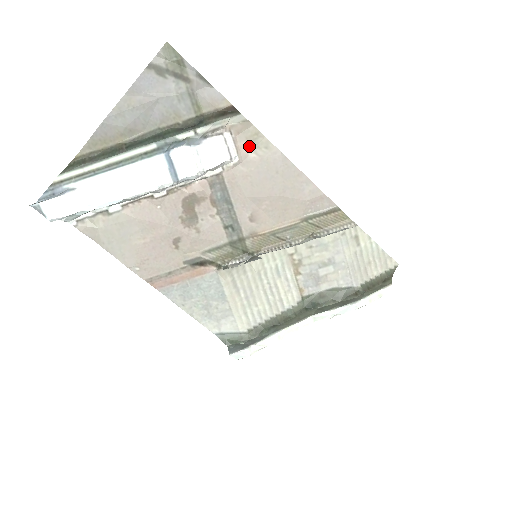
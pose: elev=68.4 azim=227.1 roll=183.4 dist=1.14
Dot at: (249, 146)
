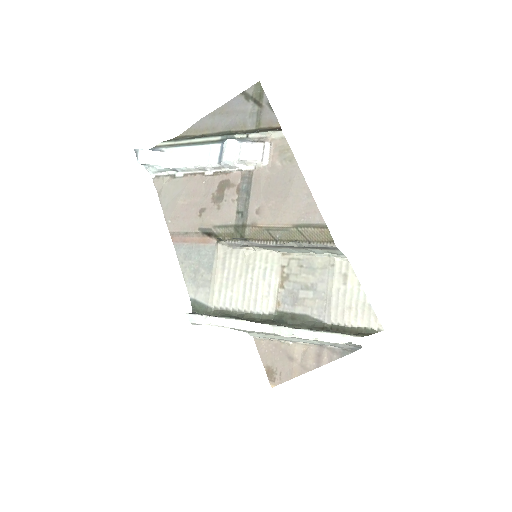
Dot at: (279, 157)
